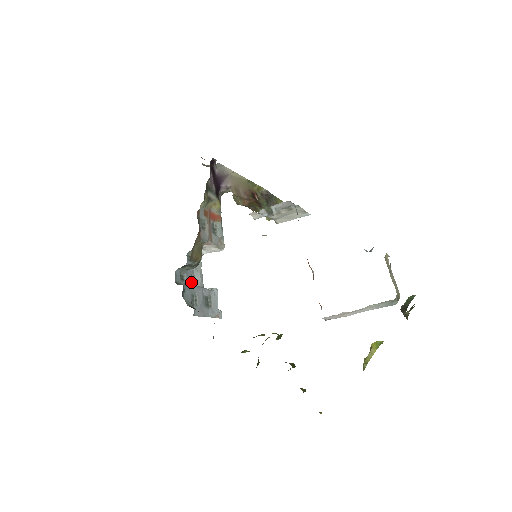
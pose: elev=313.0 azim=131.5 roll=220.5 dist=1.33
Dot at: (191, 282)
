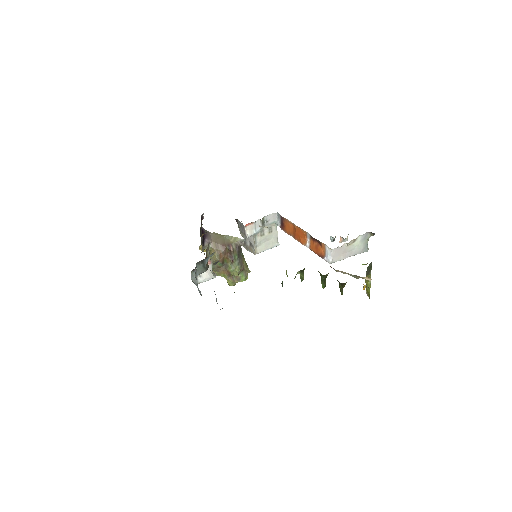
Dot at: occluded
